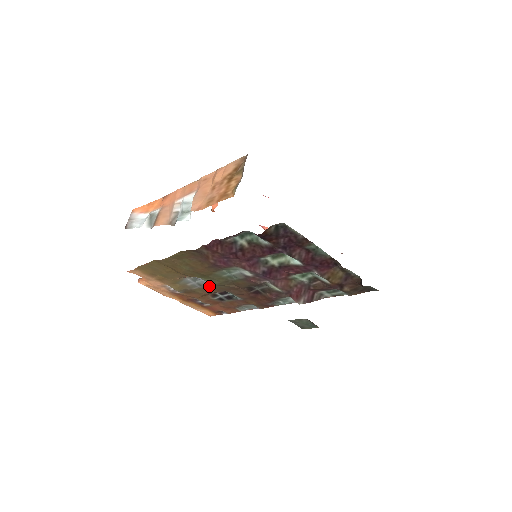
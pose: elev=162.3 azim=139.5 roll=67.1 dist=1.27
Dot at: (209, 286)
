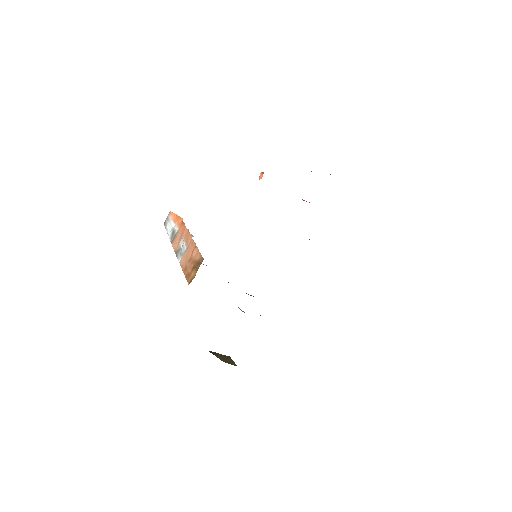
Dot at: occluded
